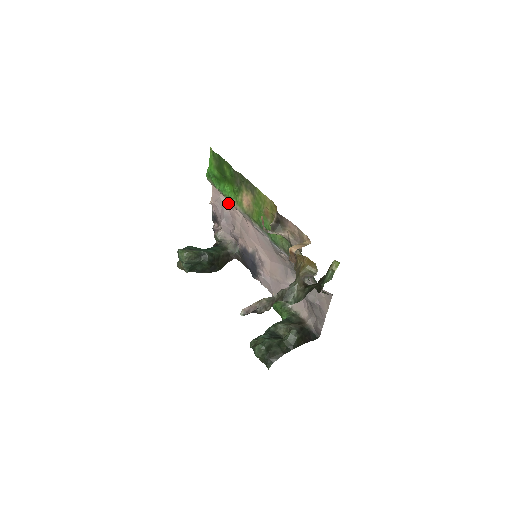
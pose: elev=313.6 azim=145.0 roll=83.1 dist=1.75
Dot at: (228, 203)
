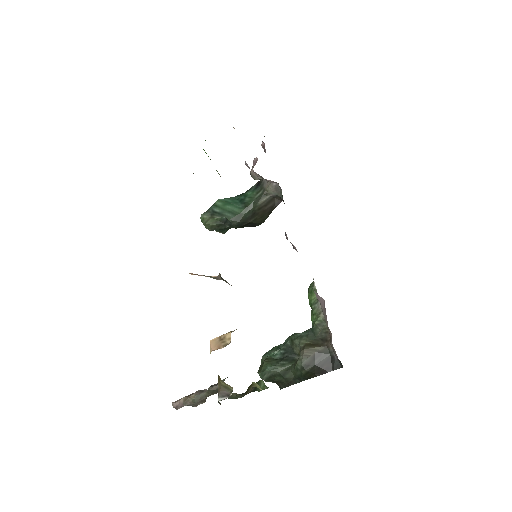
Dot at: occluded
